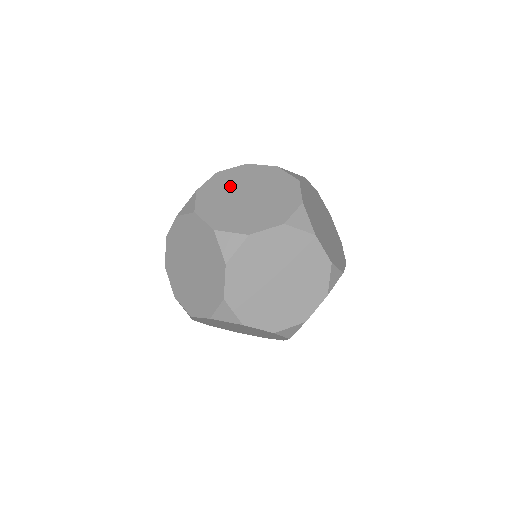
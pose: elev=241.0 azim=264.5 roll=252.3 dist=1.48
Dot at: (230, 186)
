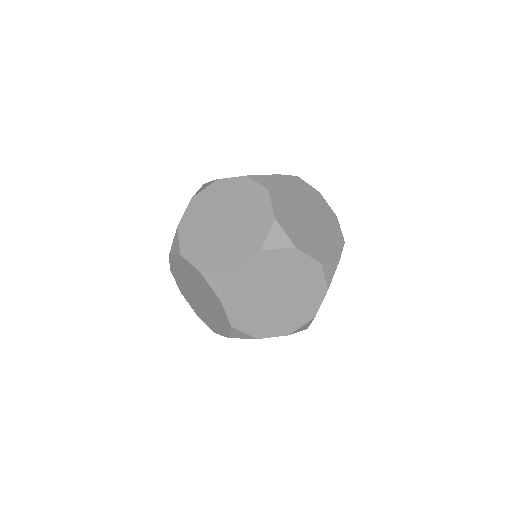
Dot at: (301, 196)
